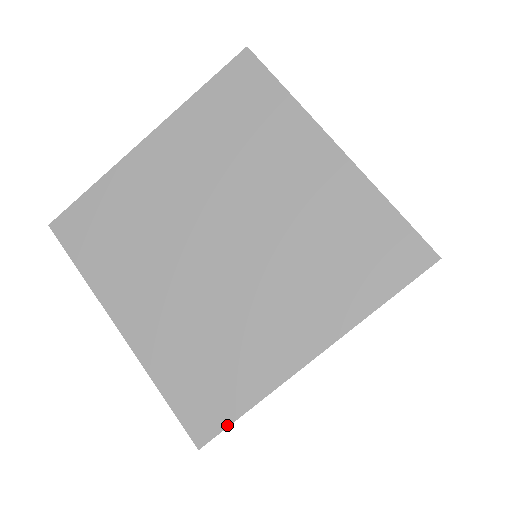
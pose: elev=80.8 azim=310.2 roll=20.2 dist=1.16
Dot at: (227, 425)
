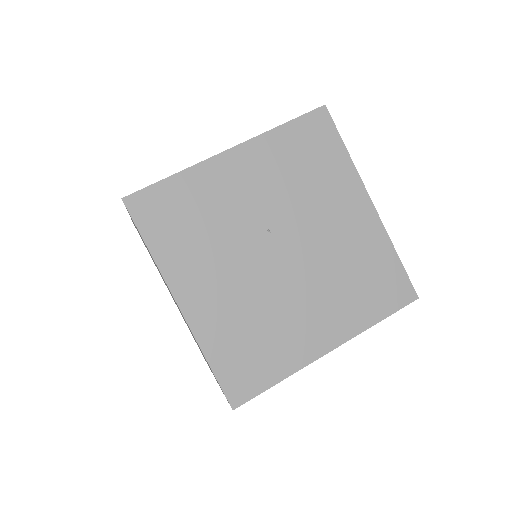
Dot at: (150, 185)
